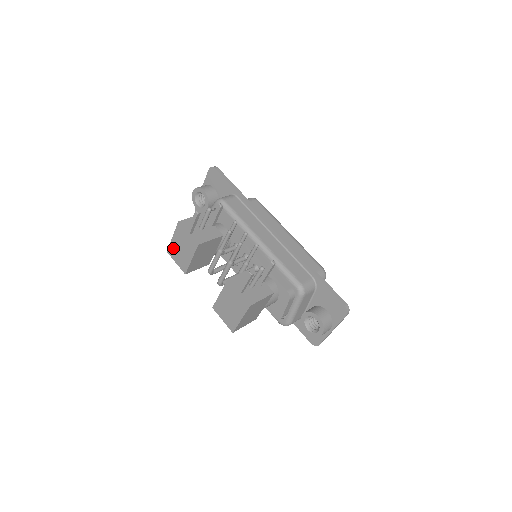
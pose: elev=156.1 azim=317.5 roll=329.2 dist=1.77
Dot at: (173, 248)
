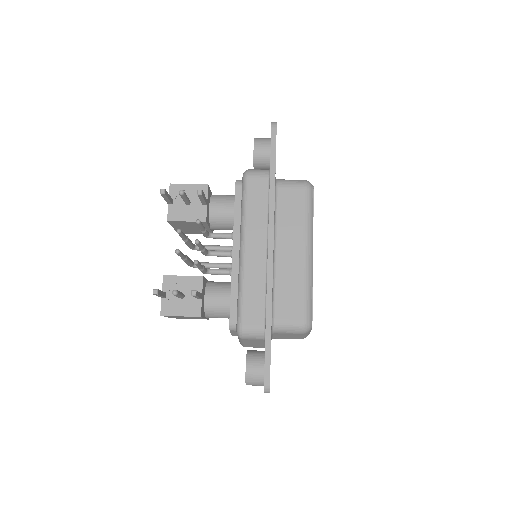
Dot at: occluded
